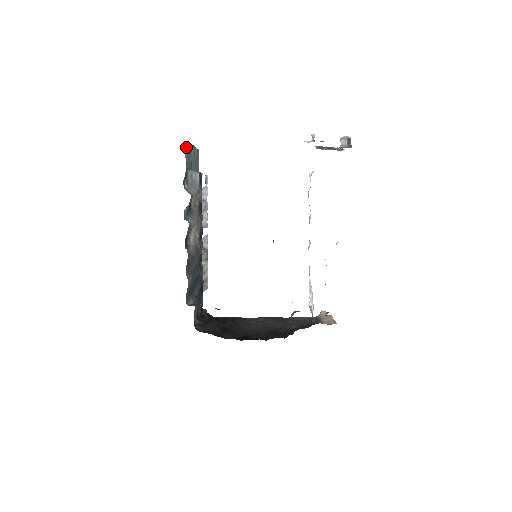
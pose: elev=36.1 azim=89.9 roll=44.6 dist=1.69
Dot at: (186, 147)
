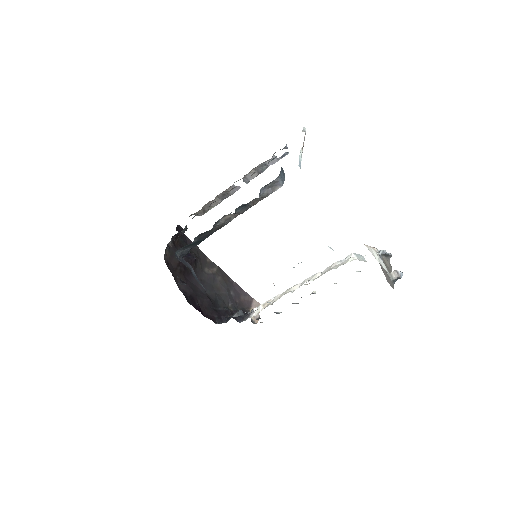
Dot at: occluded
